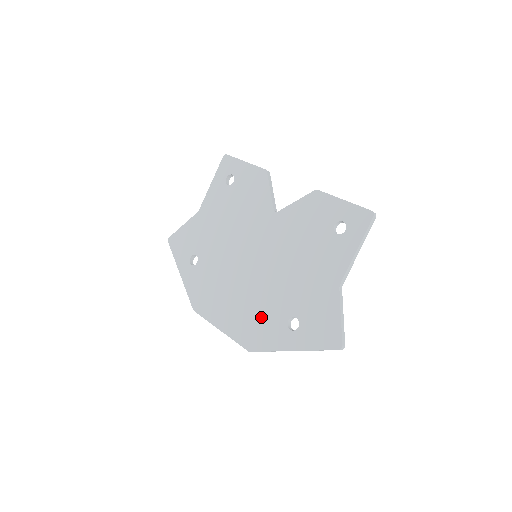
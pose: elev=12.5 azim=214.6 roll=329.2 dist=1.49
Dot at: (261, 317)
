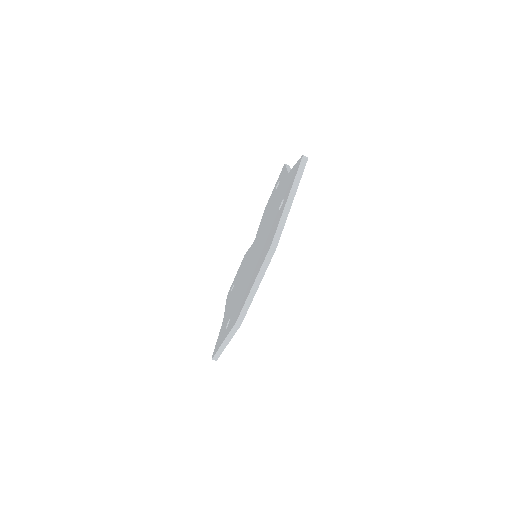
Dot at: (268, 238)
